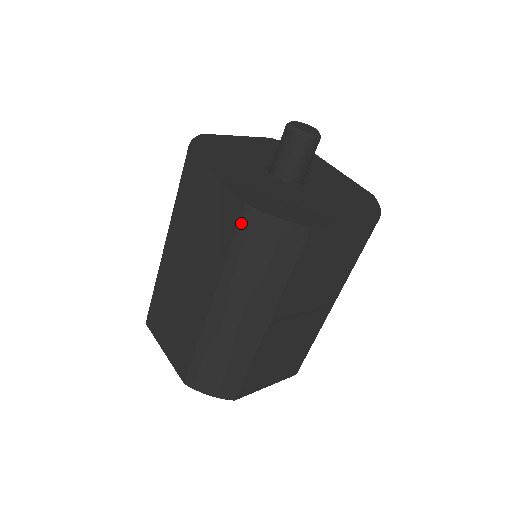
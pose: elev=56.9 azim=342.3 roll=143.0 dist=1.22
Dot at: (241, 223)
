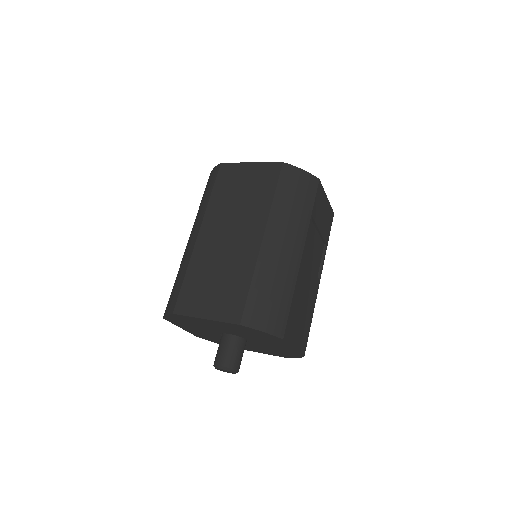
Dot at: (281, 174)
